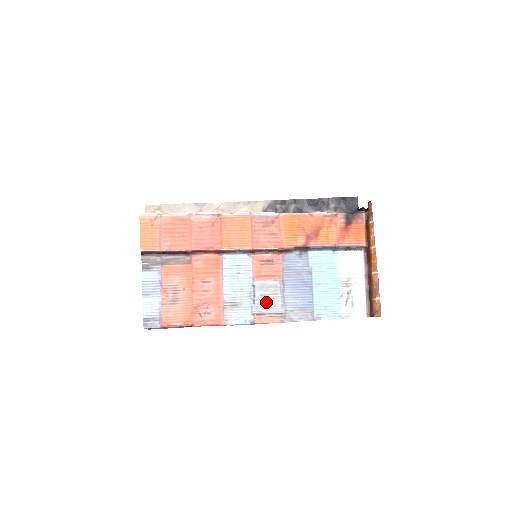
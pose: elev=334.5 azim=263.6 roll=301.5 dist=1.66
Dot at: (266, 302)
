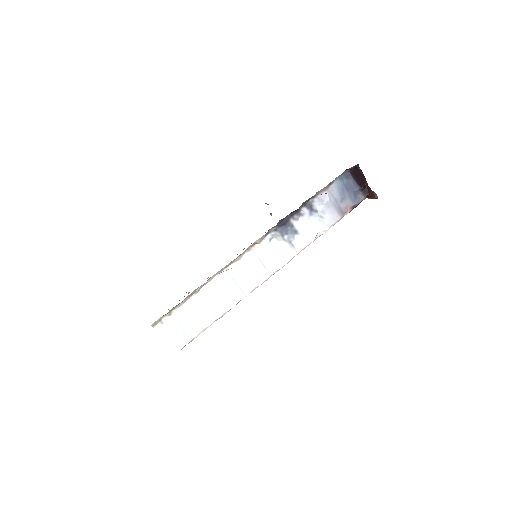
Dot at: occluded
